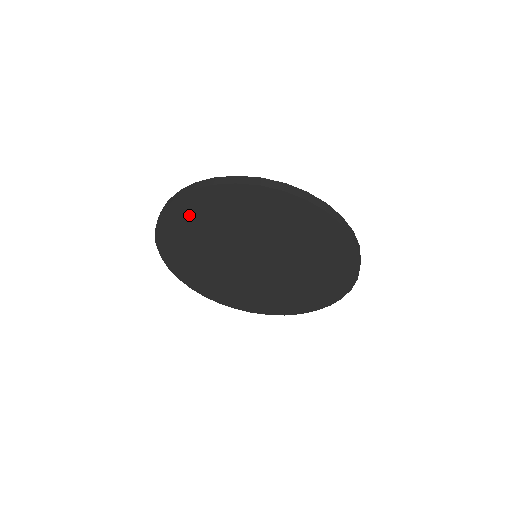
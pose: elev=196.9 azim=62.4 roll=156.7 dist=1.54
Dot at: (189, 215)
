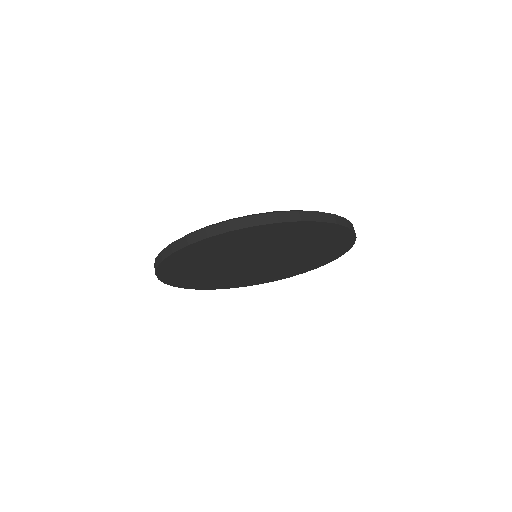
Dot at: (197, 252)
